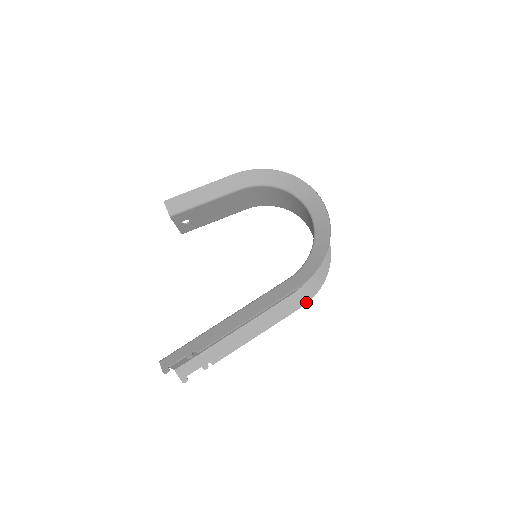
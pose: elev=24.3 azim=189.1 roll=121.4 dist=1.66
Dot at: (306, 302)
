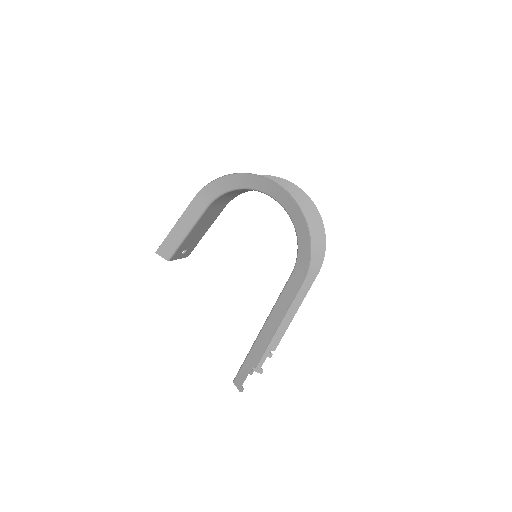
Dot at: (319, 268)
